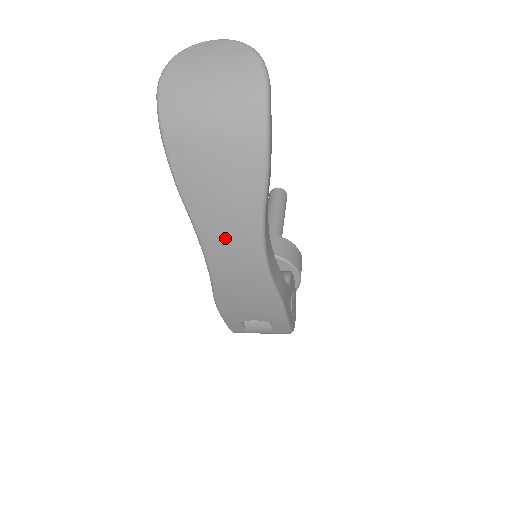
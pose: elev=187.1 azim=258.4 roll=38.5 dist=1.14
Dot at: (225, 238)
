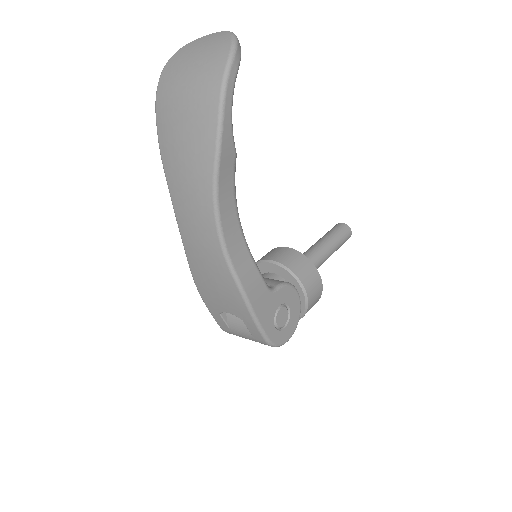
Dot at: (188, 205)
